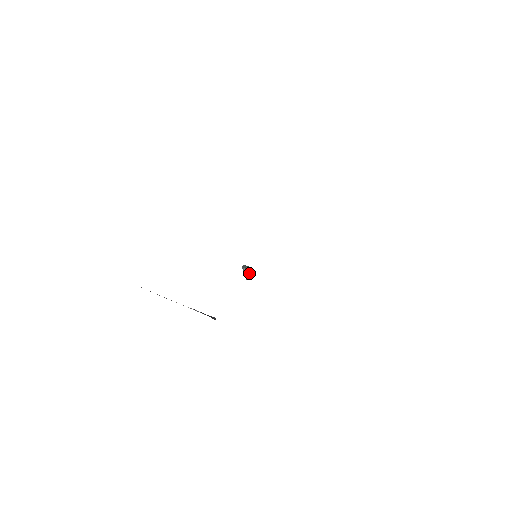
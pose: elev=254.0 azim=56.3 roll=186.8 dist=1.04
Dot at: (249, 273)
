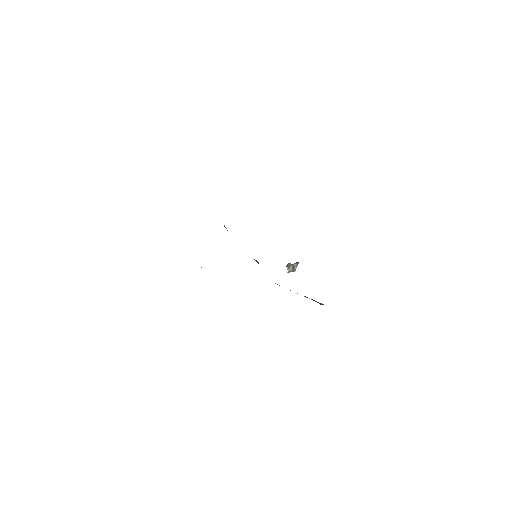
Dot at: (292, 267)
